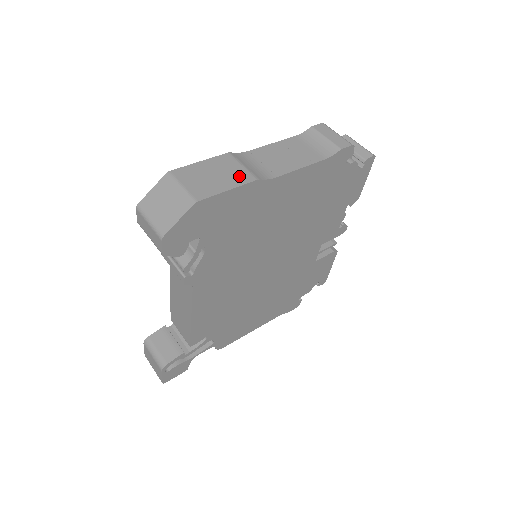
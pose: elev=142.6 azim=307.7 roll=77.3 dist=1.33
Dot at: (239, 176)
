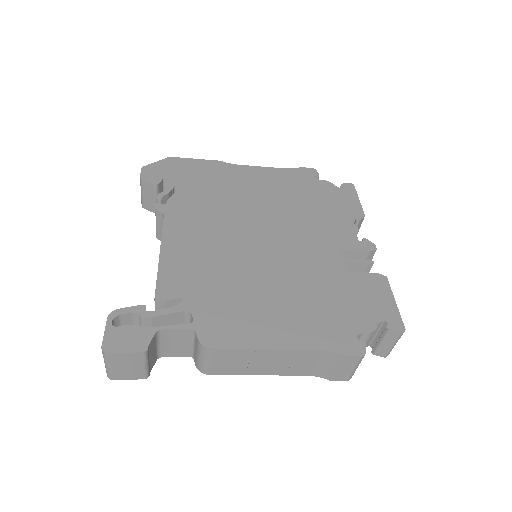
Dot at: occluded
